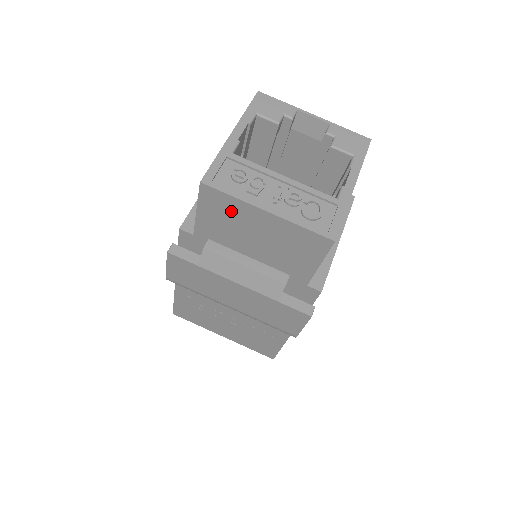
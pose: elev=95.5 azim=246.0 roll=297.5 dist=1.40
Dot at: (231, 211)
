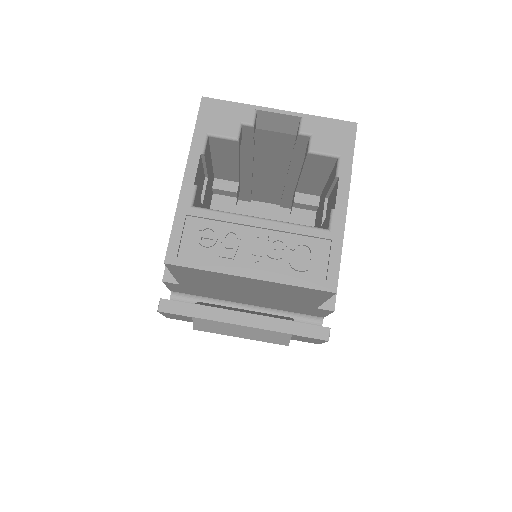
Dot at: (210, 276)
